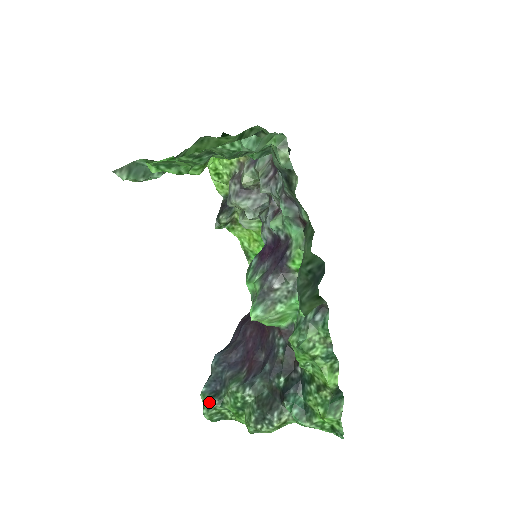
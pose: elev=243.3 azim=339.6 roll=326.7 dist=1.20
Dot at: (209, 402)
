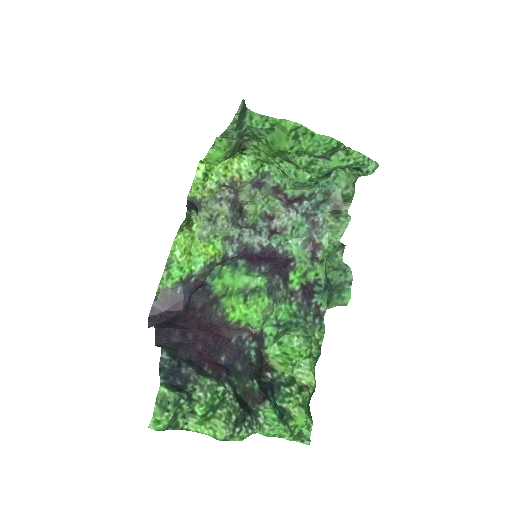
Dot at: (178, 395)
